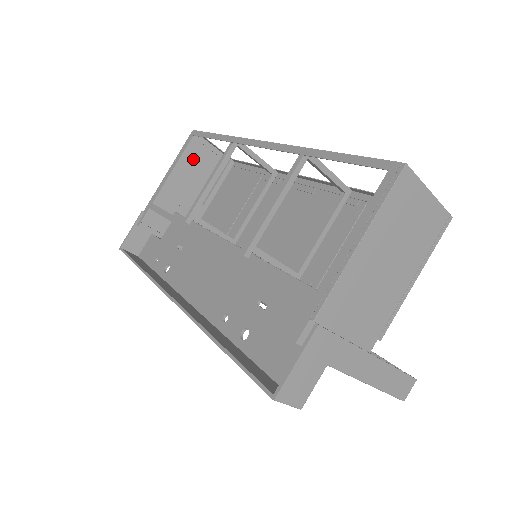
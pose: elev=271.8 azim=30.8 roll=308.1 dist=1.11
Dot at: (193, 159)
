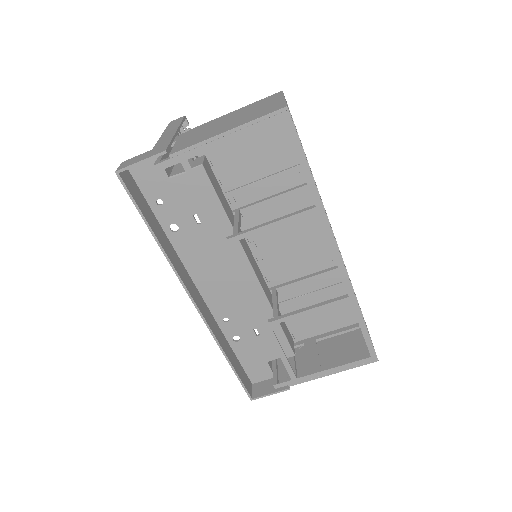
Dot at: occluded
